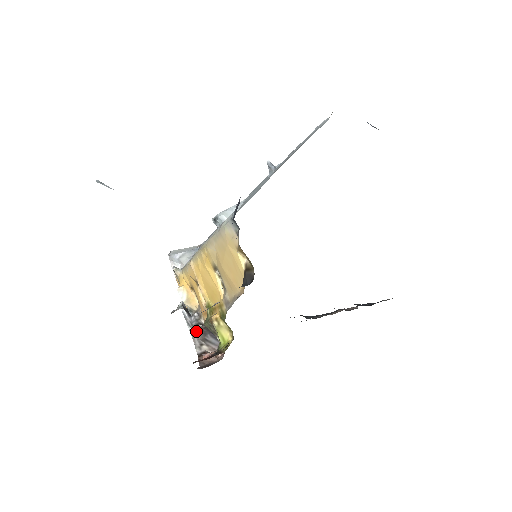
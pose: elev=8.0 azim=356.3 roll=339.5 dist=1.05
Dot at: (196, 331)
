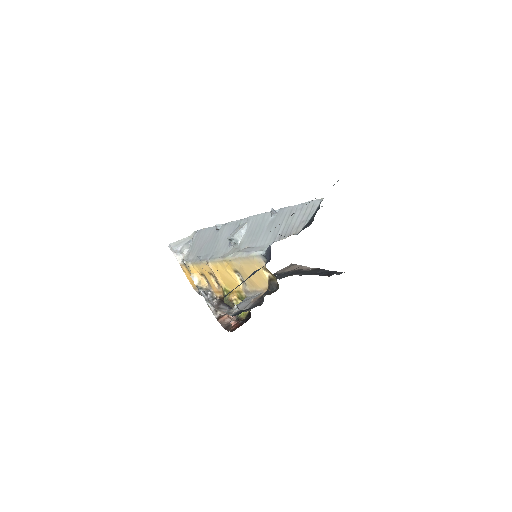
Dot at: (213, 304)
